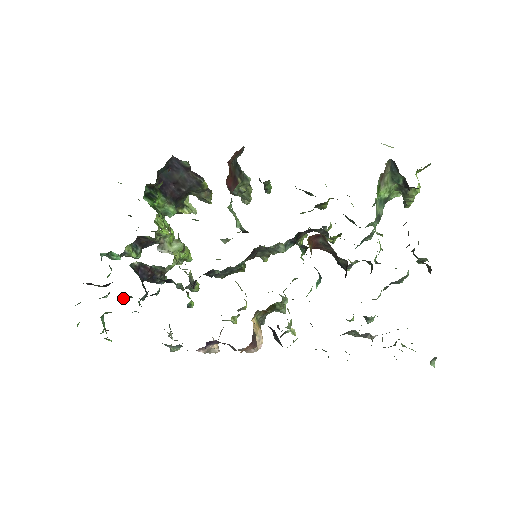
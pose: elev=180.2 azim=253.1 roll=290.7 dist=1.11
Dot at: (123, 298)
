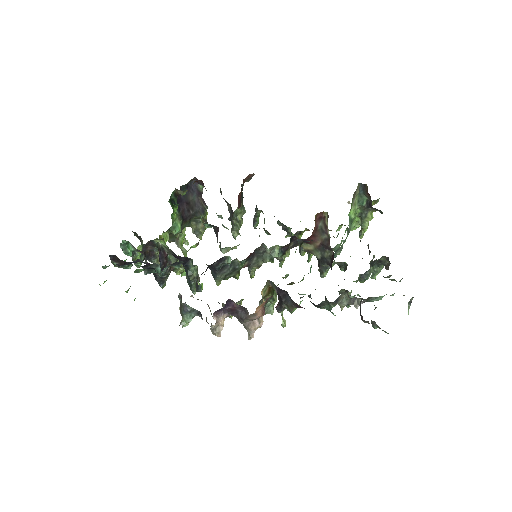
Dot at: (147, 269)
